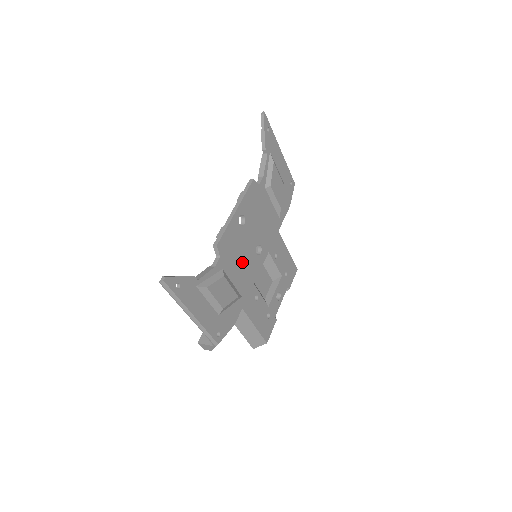
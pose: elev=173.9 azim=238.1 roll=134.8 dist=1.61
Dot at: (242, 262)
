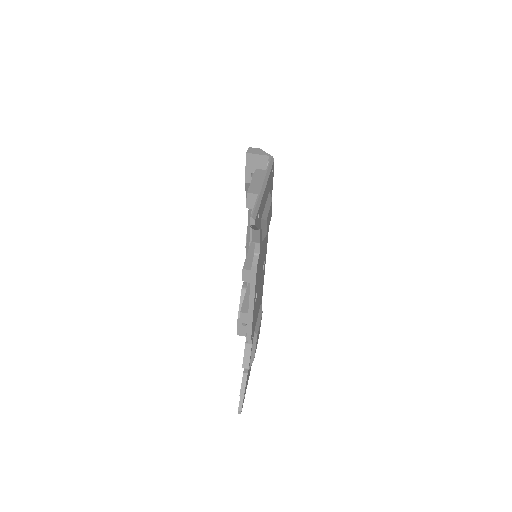
Dot at: (259, 299)
